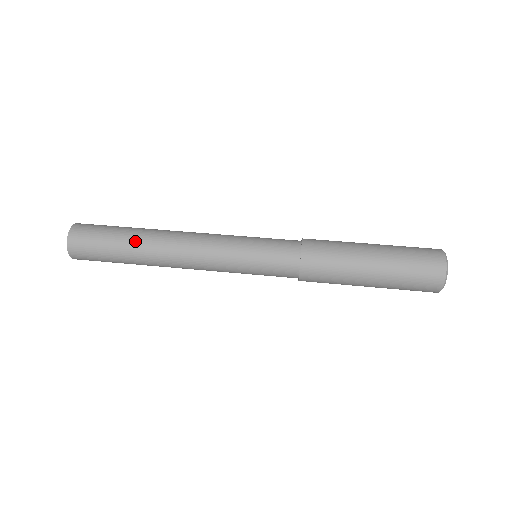
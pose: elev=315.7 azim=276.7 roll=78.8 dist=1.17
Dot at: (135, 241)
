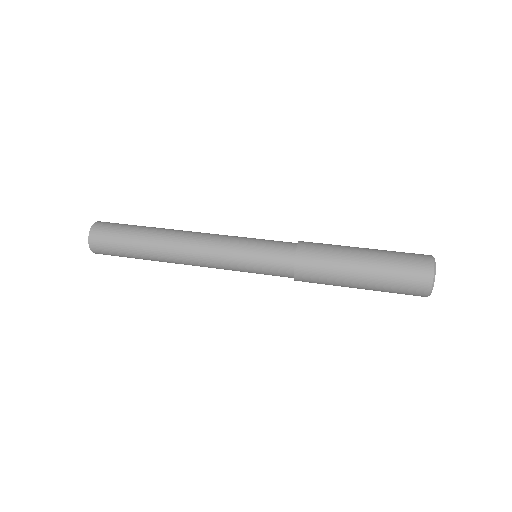
Dot at: (146, 242)
